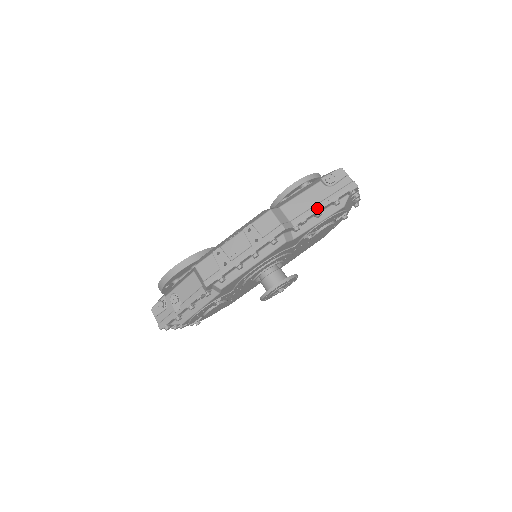
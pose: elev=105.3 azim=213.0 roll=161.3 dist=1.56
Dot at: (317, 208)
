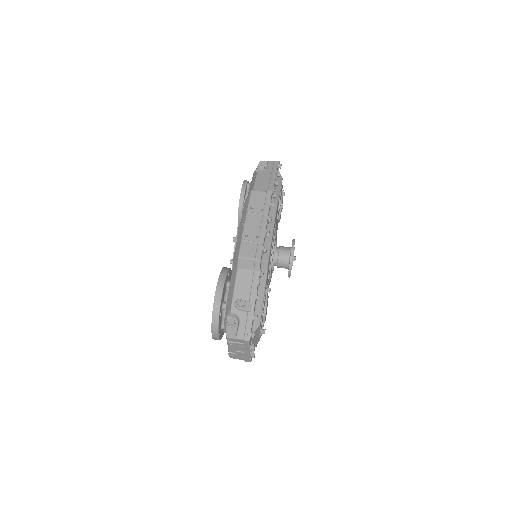
Dot at: (273, 180)
